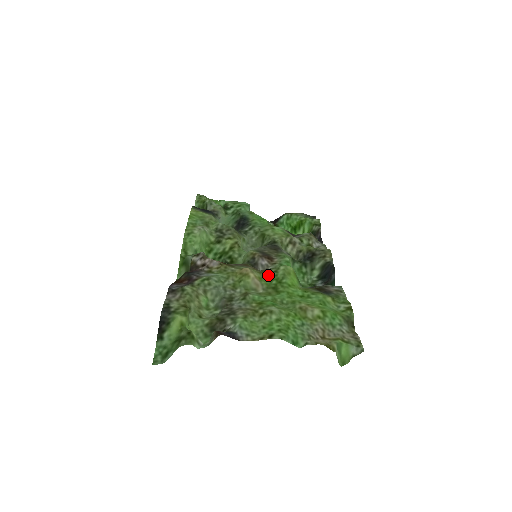
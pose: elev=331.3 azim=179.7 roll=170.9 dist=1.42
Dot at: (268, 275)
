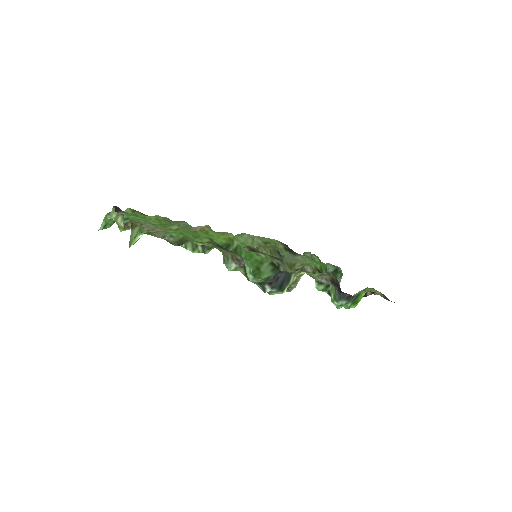
Dot at: occluded
